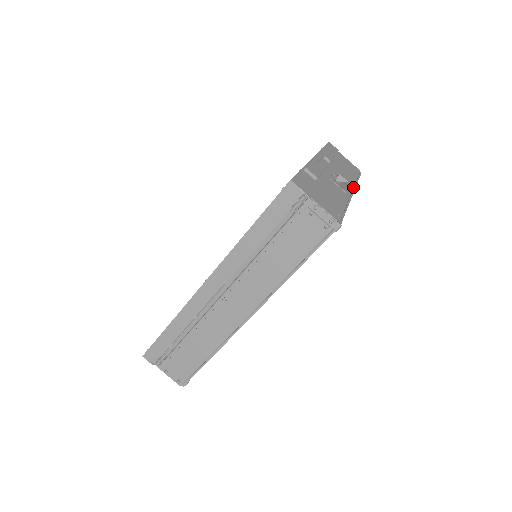
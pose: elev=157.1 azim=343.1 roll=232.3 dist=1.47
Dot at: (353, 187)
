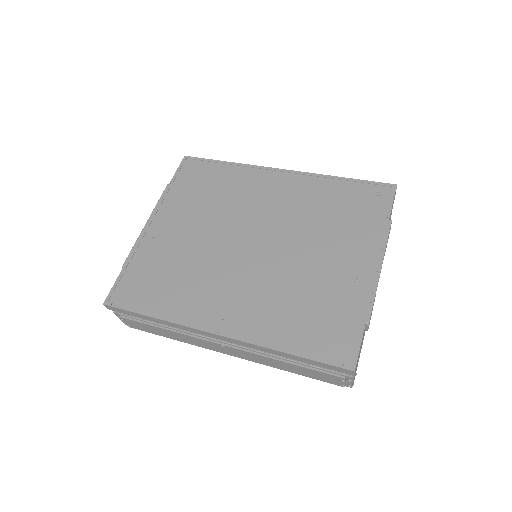
Dot at: occluded
